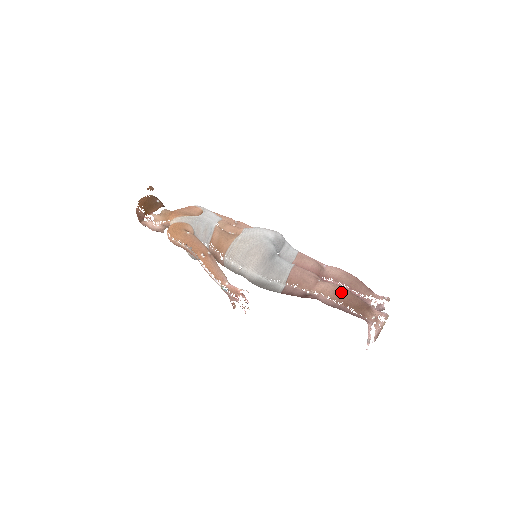
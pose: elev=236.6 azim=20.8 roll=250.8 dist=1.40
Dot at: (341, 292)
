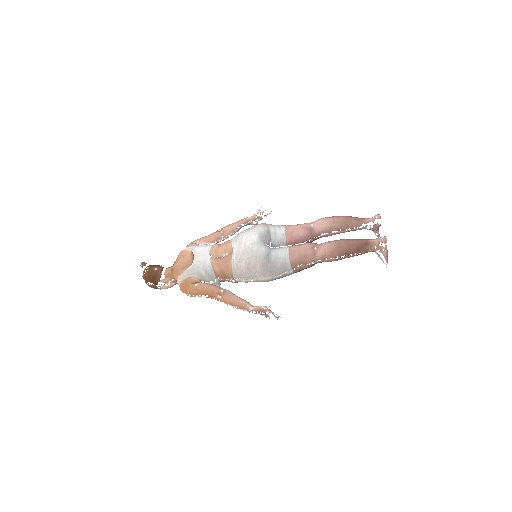
Dot at: (338, 248)
